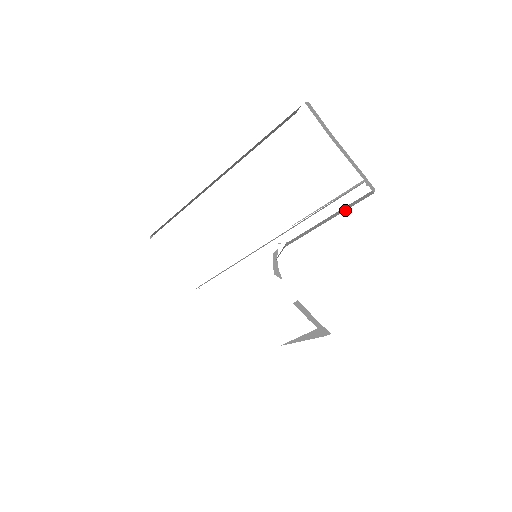
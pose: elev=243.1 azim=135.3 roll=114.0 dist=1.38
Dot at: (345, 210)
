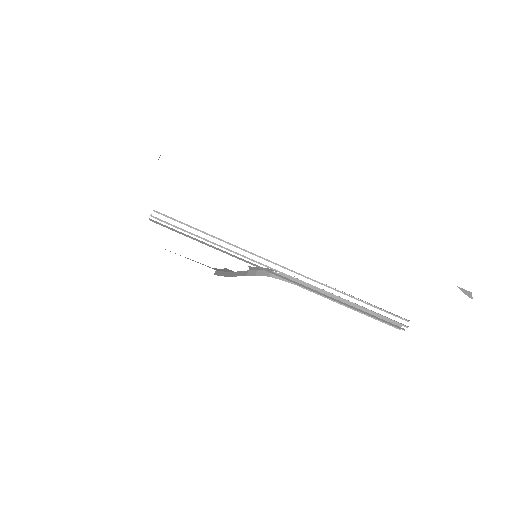
Dot at: (371, 317)
